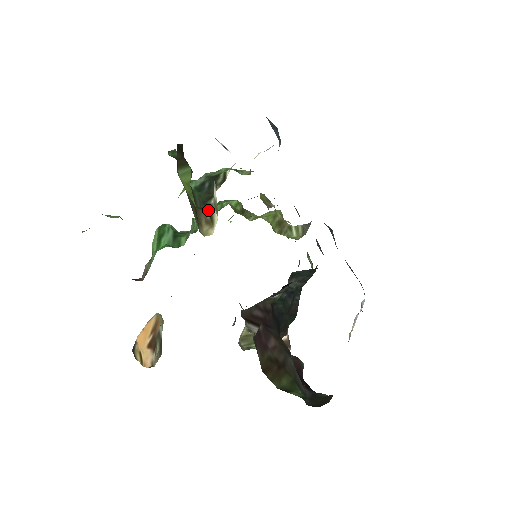
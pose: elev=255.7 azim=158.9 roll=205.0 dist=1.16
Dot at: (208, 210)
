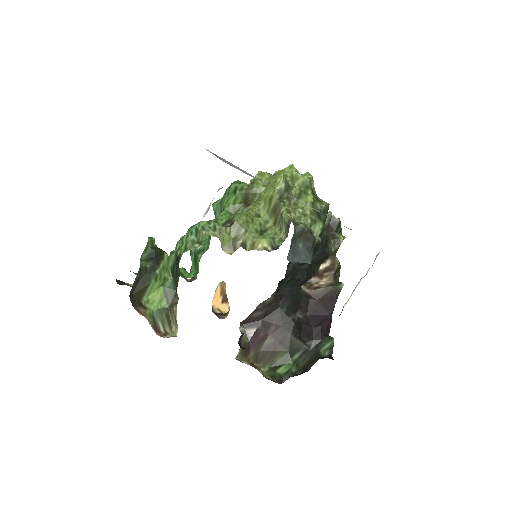
Dot at: (176, 306)
